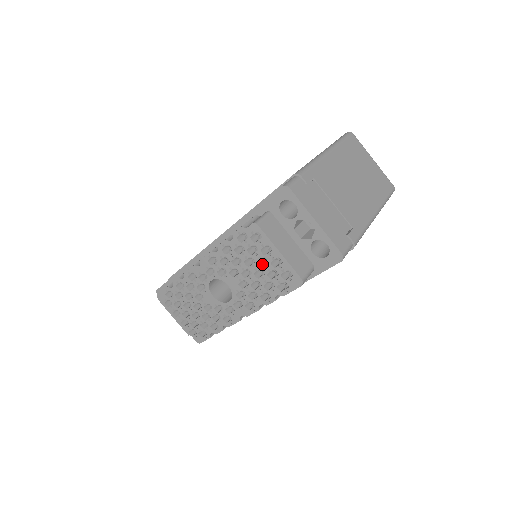
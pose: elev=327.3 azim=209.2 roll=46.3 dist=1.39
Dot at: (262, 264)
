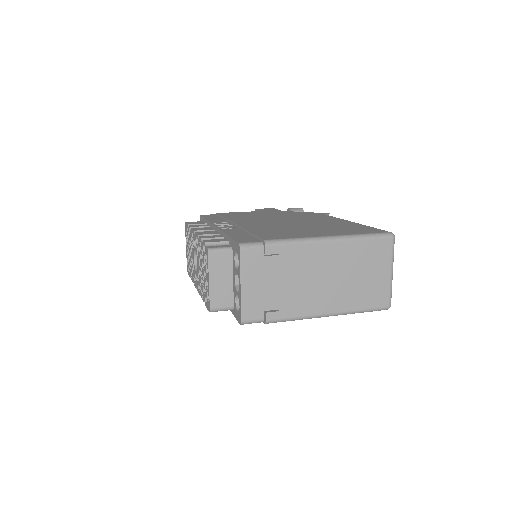
Dot at: occluded
